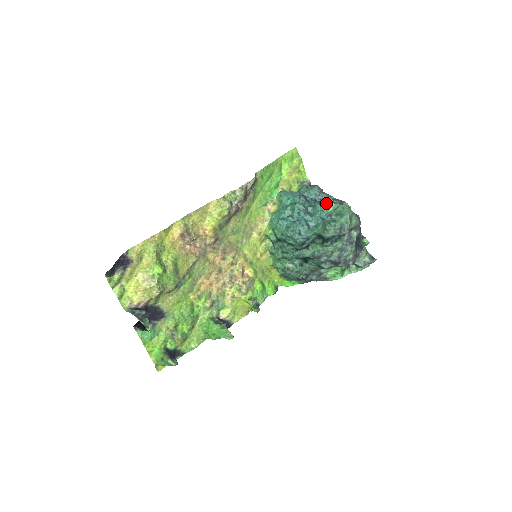
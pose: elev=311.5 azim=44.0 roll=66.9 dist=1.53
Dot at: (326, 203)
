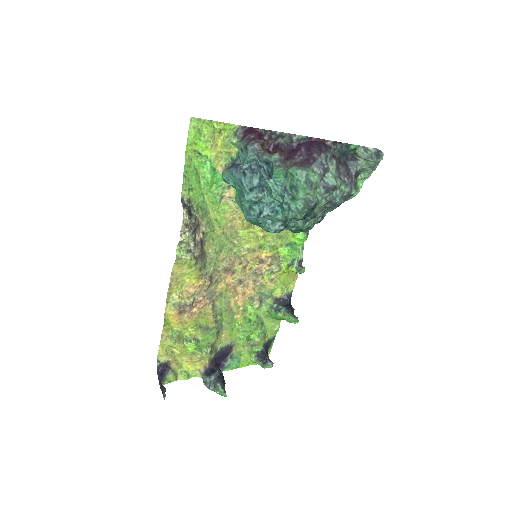
Dot at: (272, 172)
